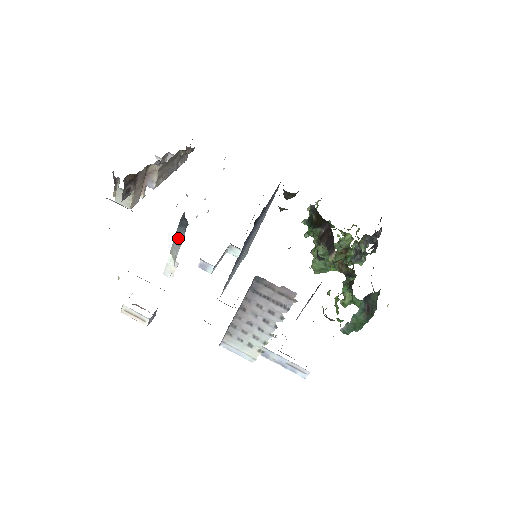
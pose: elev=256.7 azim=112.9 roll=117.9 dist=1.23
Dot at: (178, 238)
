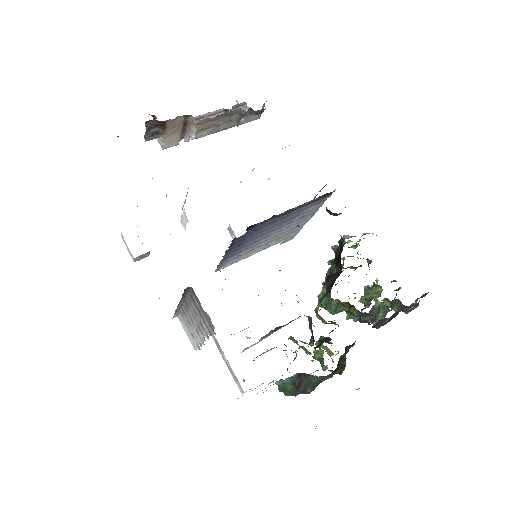
Dot at: (185, 200)
